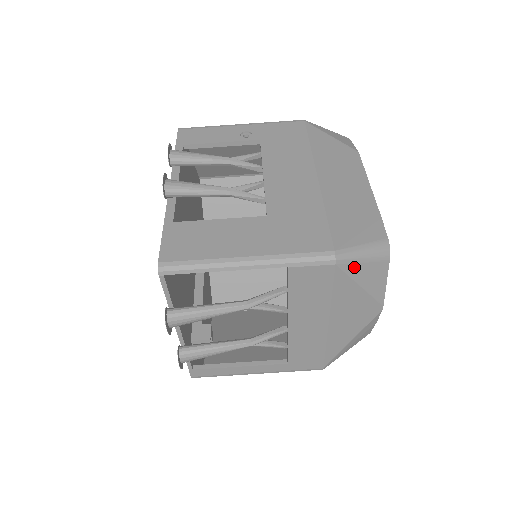
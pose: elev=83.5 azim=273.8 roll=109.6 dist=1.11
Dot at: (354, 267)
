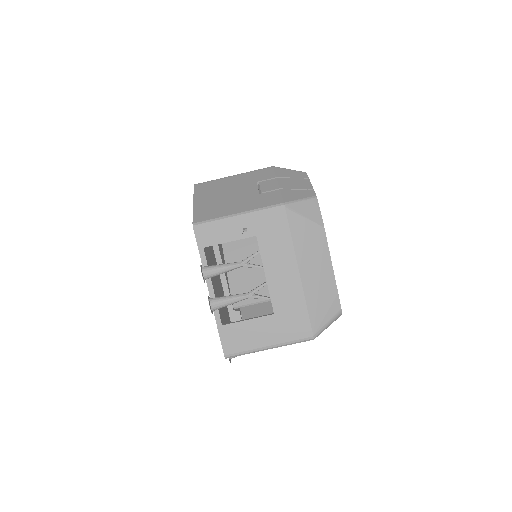
Dot at: occluded
